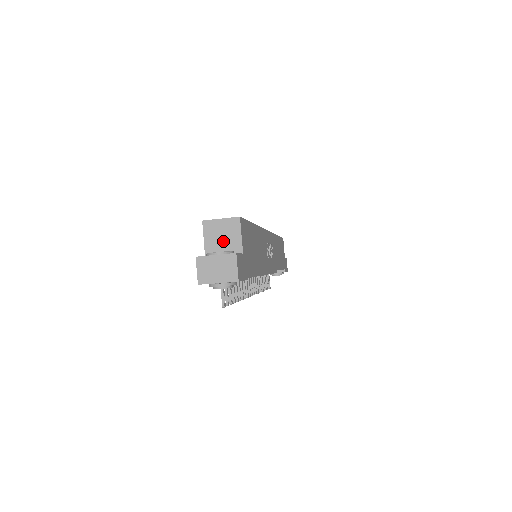
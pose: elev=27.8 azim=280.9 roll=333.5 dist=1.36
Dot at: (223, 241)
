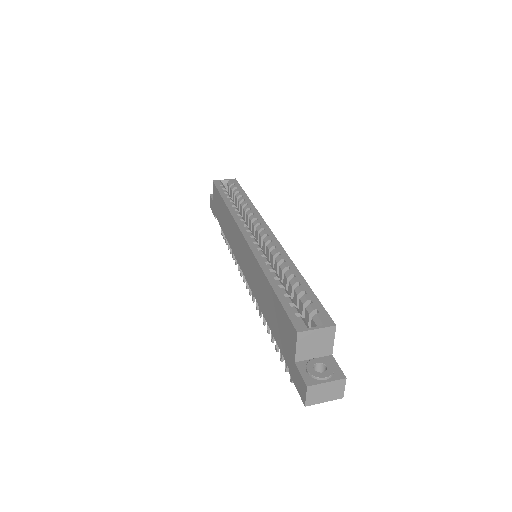
Dot at: (315, 347)
